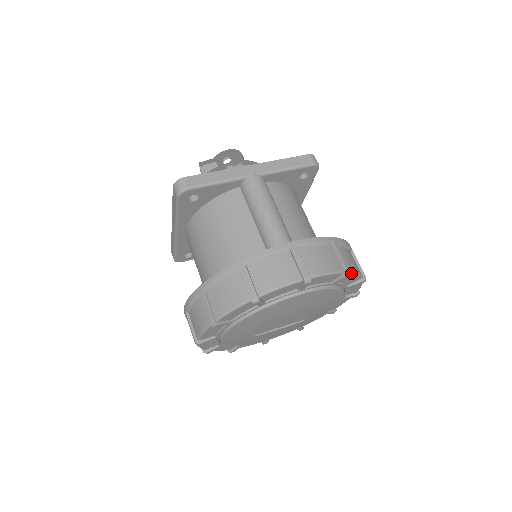
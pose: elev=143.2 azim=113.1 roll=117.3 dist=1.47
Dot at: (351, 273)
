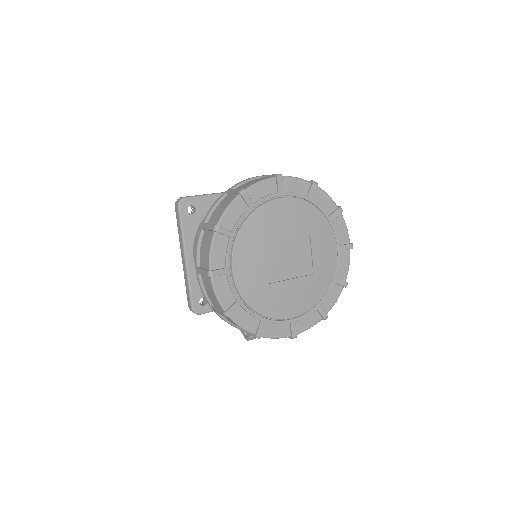
Dot at: (320, 189)
